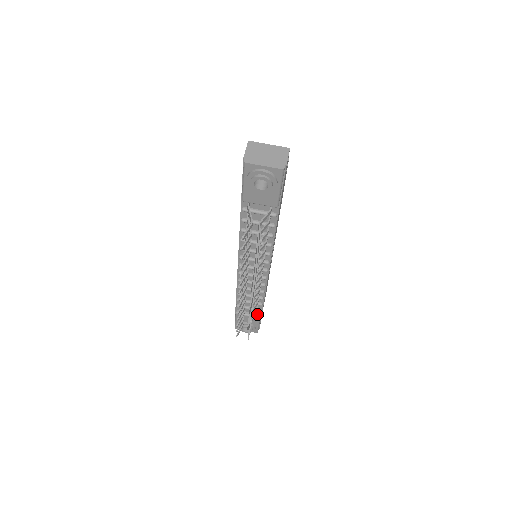
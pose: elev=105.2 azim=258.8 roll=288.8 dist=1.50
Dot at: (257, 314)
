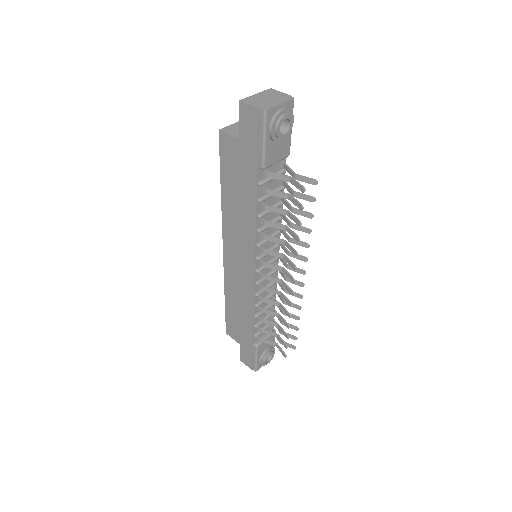
Dot at: (271, 330)
